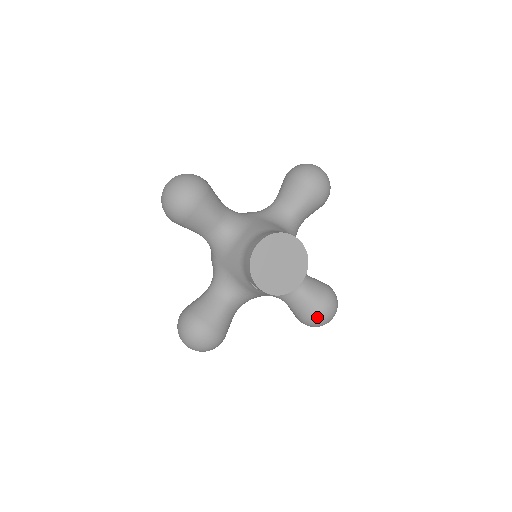
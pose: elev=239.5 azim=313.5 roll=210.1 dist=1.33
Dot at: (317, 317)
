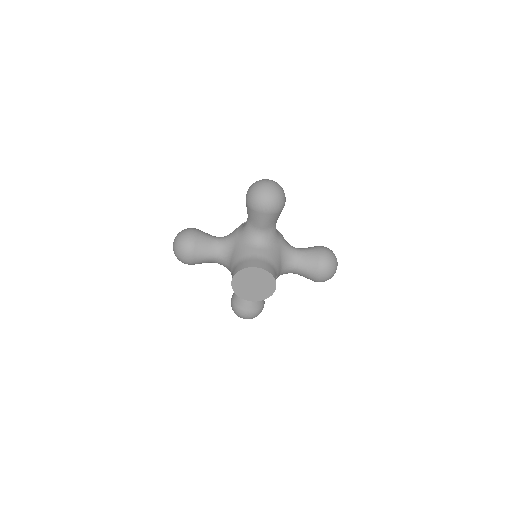
Dot at: (318, 281)
